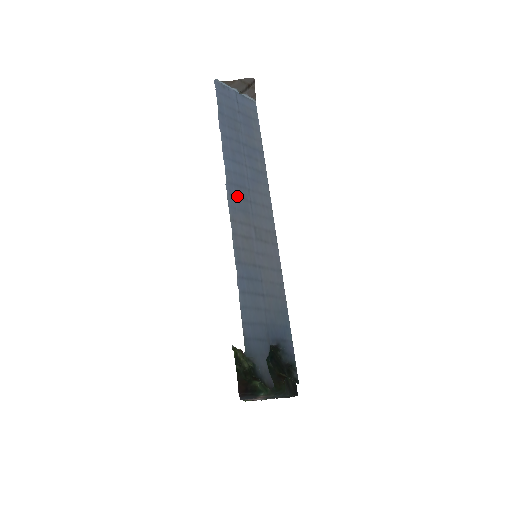
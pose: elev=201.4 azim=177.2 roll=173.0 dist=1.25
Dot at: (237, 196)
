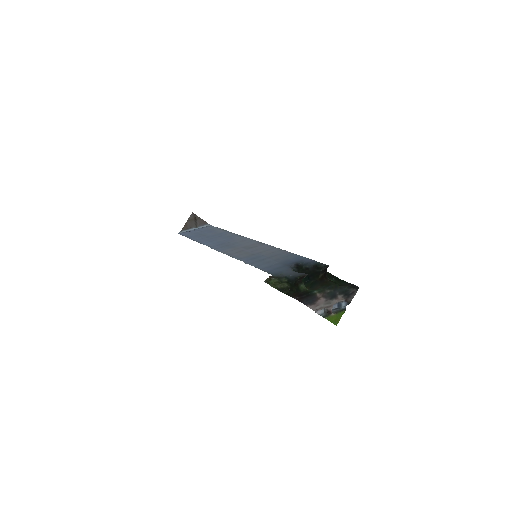
Dot at: (221, 247)
